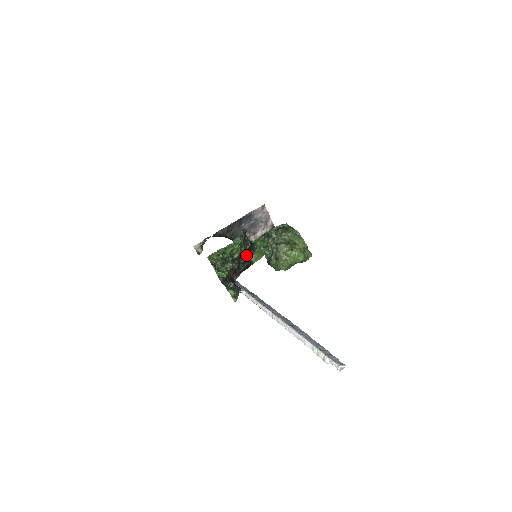
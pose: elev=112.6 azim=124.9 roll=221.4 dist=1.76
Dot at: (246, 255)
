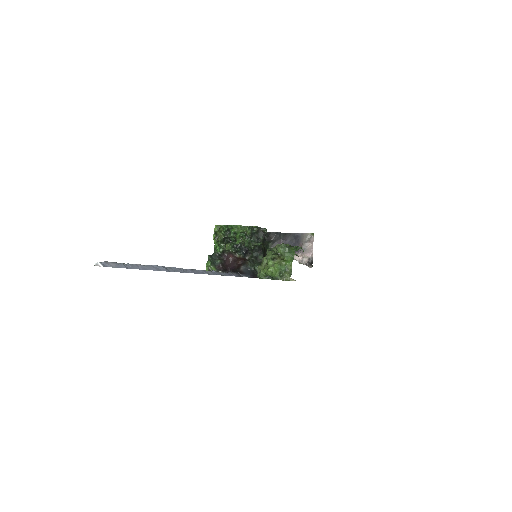
Dot at: (255, 255)
